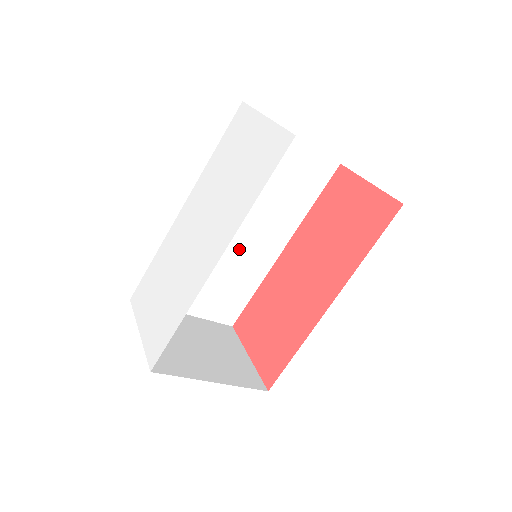
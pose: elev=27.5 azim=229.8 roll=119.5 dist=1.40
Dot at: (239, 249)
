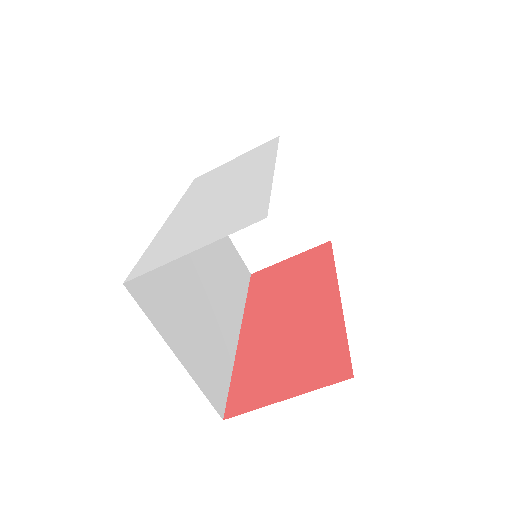
Dot at: (210, 301)
